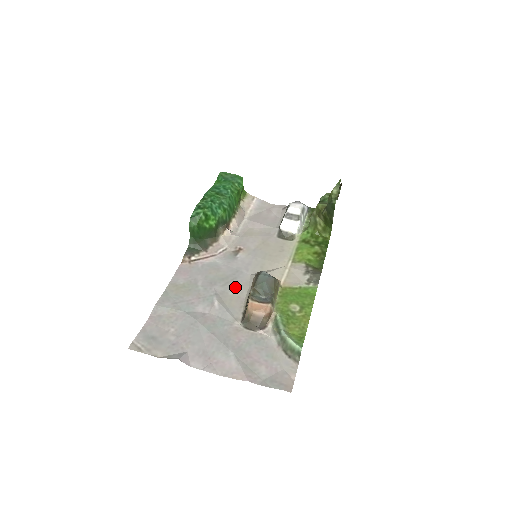
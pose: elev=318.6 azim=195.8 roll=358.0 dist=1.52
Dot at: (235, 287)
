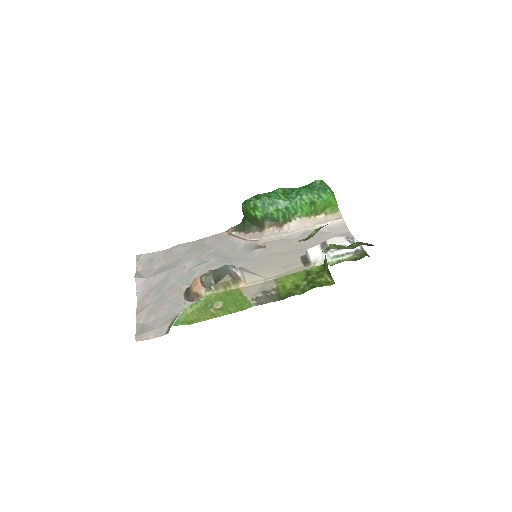
Dot at: occluded
